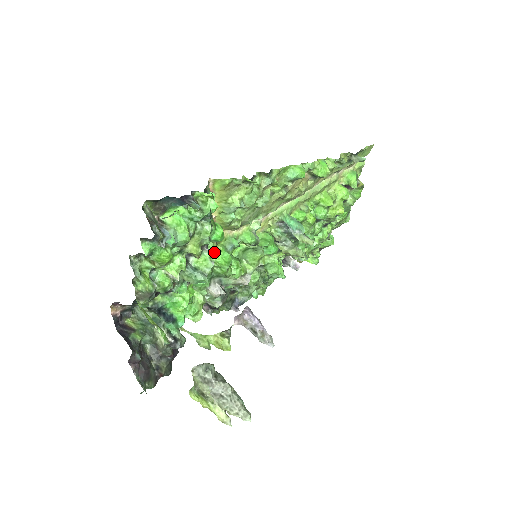
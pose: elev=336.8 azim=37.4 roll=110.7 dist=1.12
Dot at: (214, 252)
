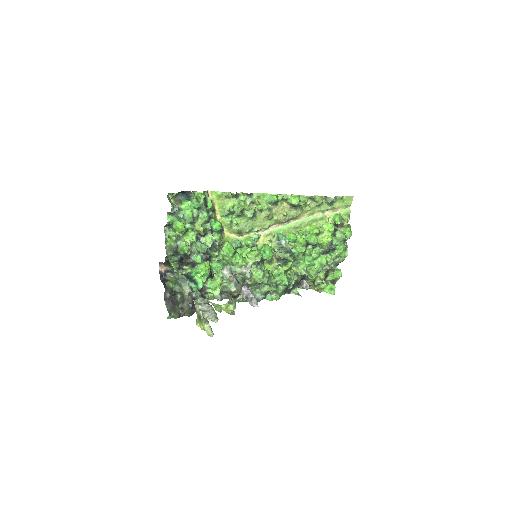
Dot at: (224, 246)
